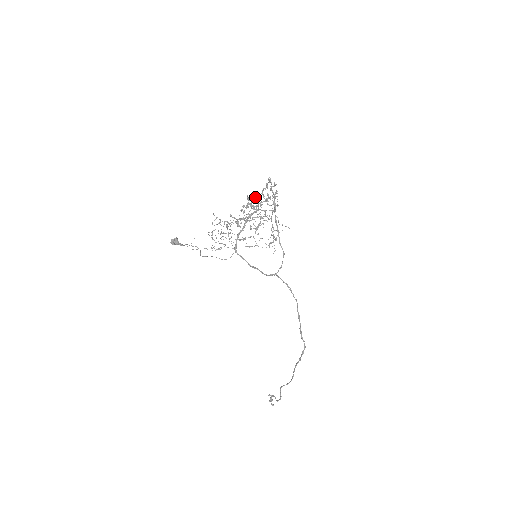
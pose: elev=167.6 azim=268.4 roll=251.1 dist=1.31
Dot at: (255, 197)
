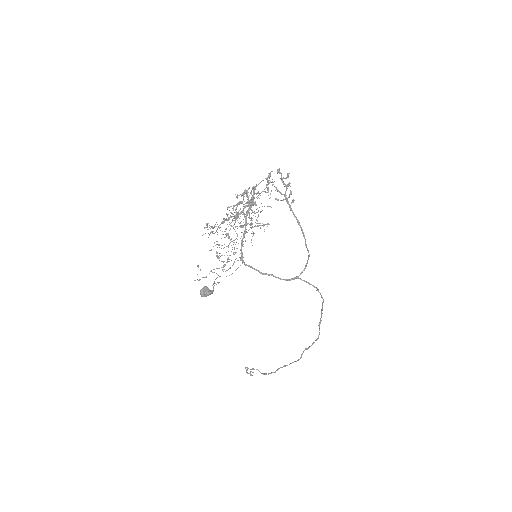
Dot at: occluded
